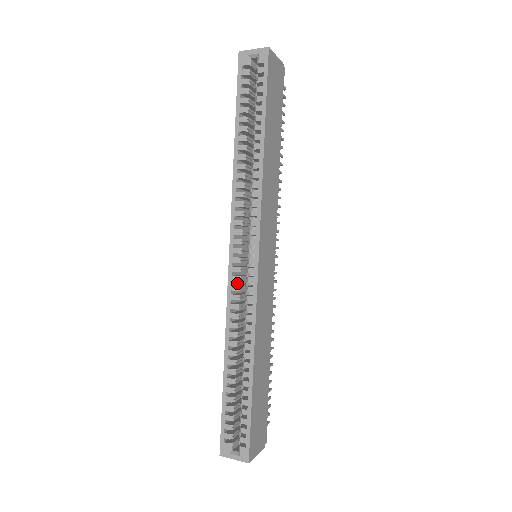
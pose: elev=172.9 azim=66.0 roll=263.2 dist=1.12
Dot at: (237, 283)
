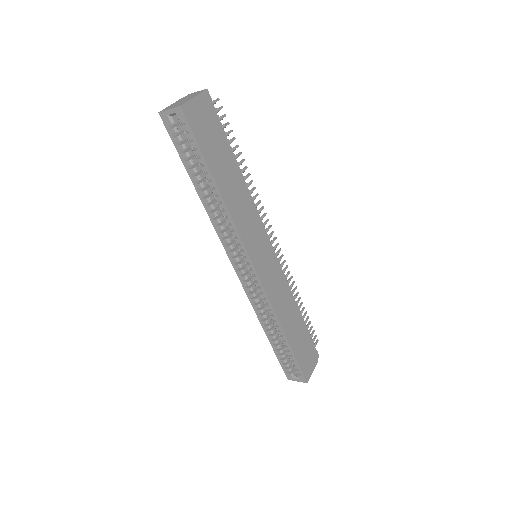
Dot at: occluded
